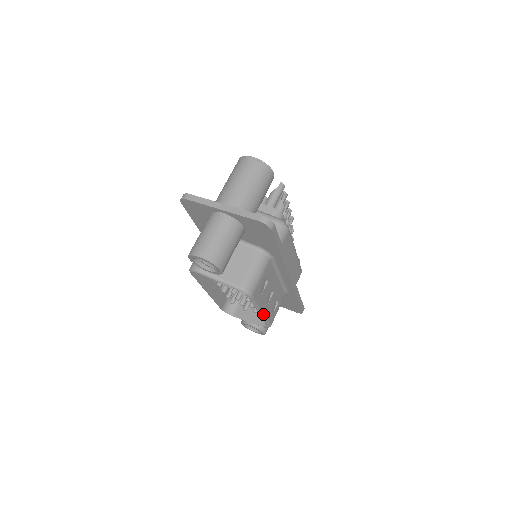
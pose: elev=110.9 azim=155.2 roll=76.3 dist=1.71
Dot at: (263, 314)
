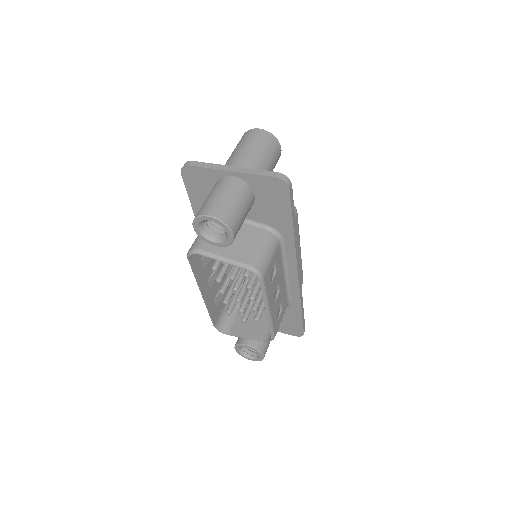
Dot at: (270, 314)
